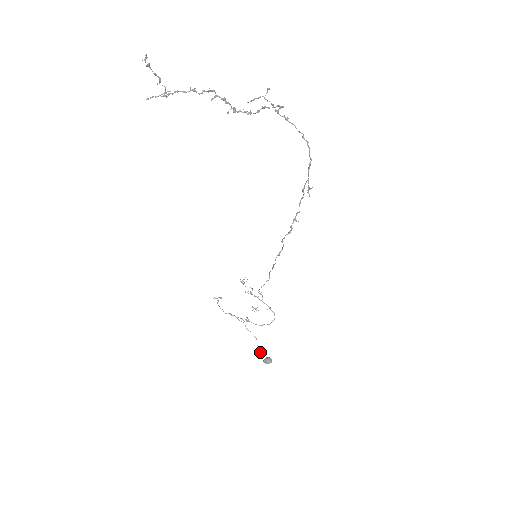
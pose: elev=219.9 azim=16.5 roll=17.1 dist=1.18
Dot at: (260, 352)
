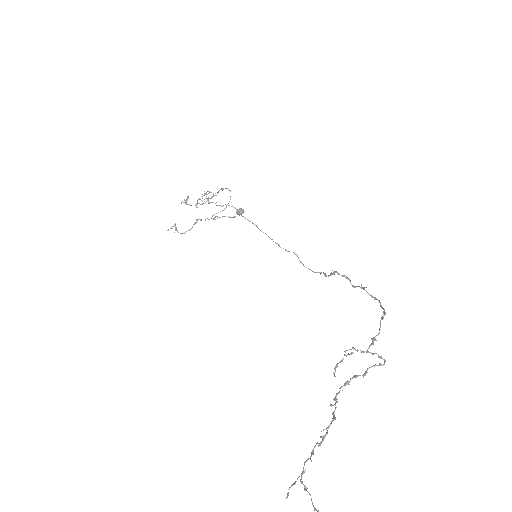
Dot at: (234, 217)
